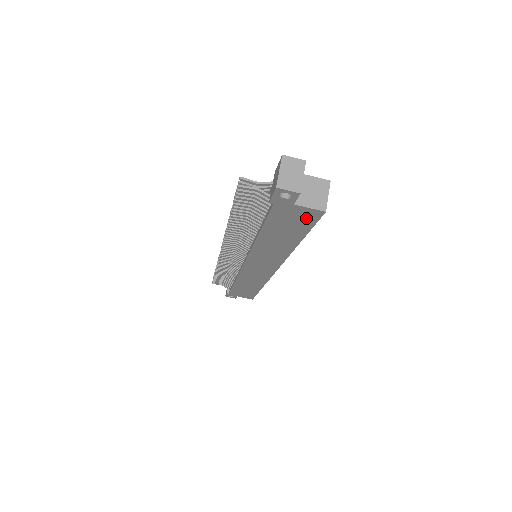
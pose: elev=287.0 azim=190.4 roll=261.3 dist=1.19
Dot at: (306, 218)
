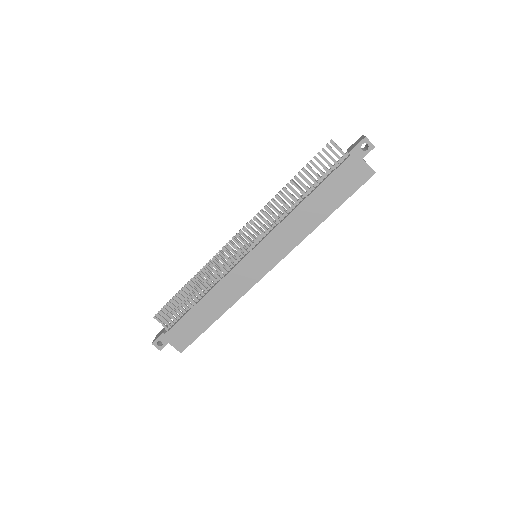
Dot at: (358, 179)
